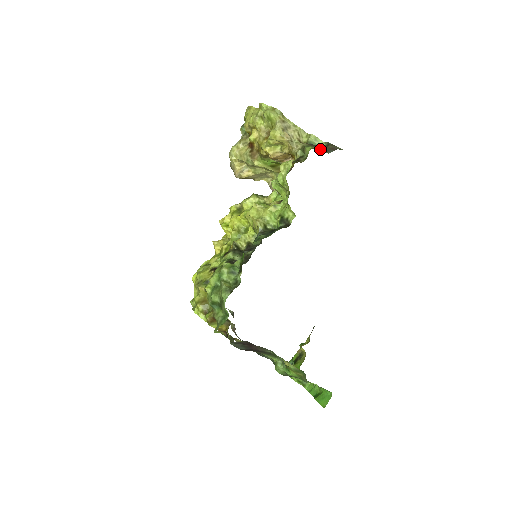
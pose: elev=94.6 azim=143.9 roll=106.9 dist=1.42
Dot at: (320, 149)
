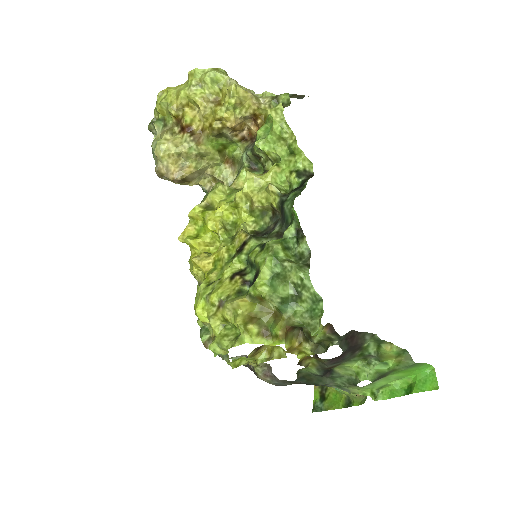
Dot at: occluded
